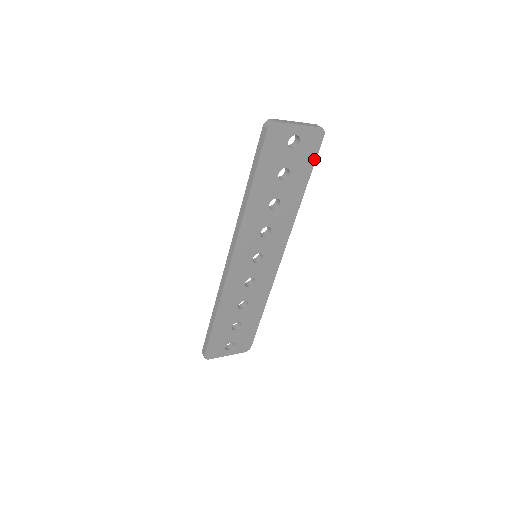
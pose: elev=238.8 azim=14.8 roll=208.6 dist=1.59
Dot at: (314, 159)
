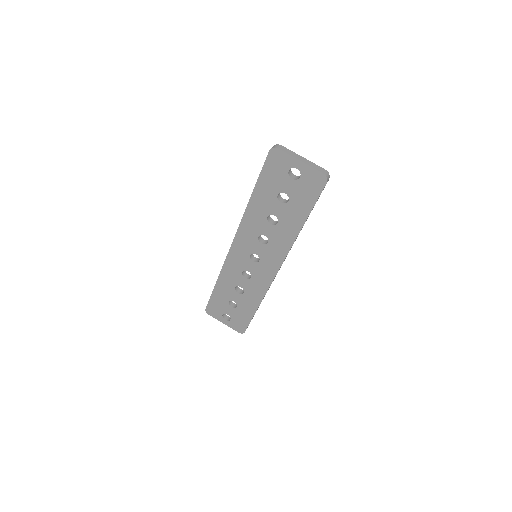
Dot at: (315, 200)
